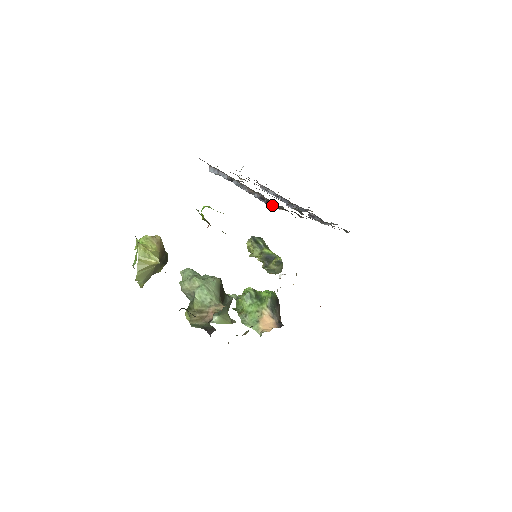
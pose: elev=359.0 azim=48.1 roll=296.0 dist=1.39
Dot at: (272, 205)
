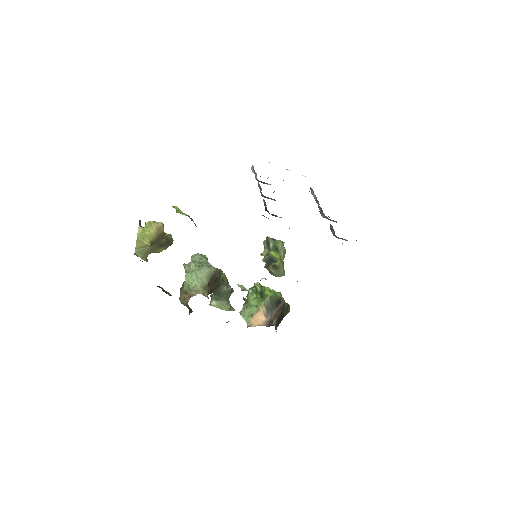
Dot at: (268, 212)
